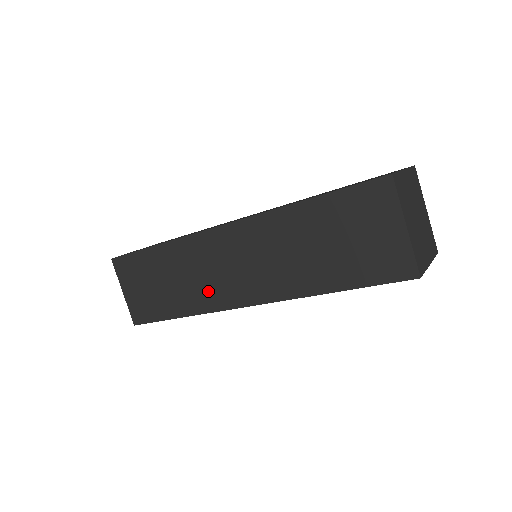
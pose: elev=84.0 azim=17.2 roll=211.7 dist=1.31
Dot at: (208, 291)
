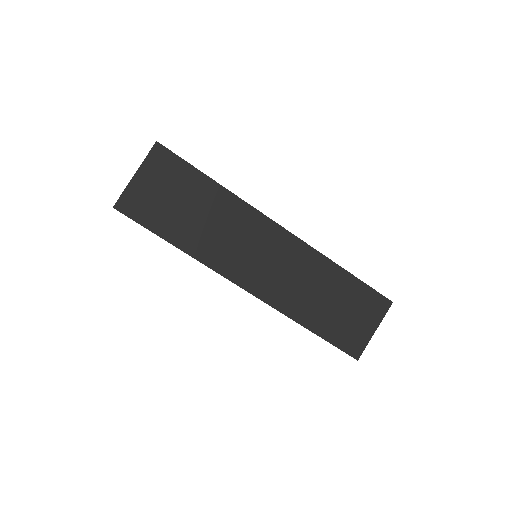
Dot at: (225, 253)
